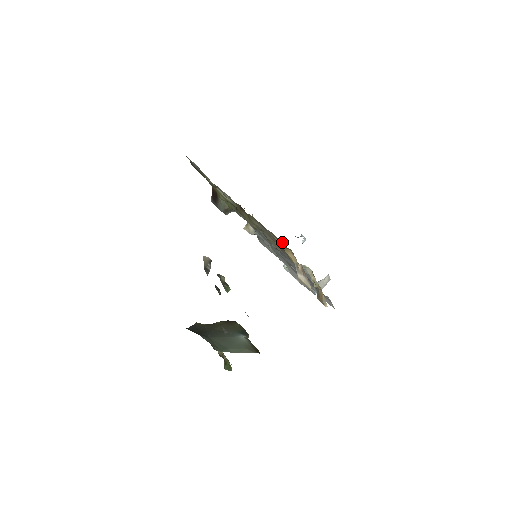
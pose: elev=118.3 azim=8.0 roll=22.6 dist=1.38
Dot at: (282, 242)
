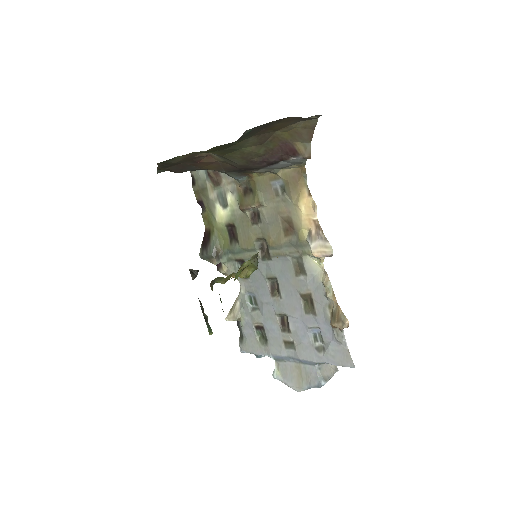
Dot at: (297, 174)
